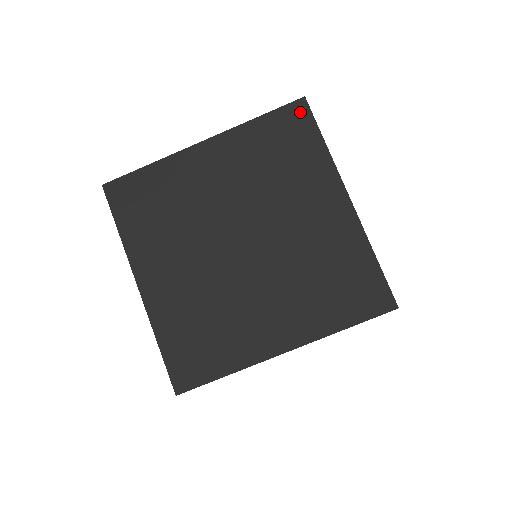
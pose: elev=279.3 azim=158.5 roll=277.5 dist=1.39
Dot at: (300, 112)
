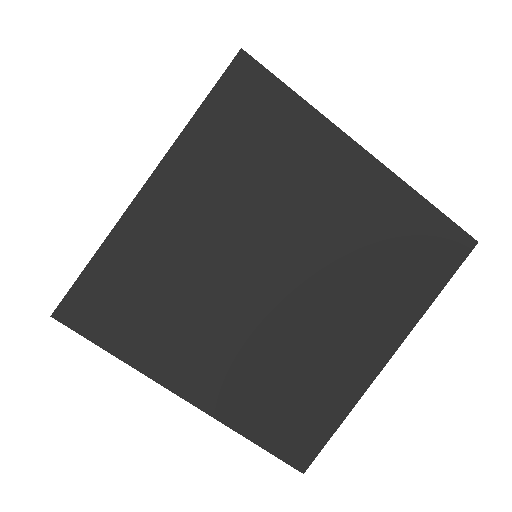
Dot at: (458, 248)
